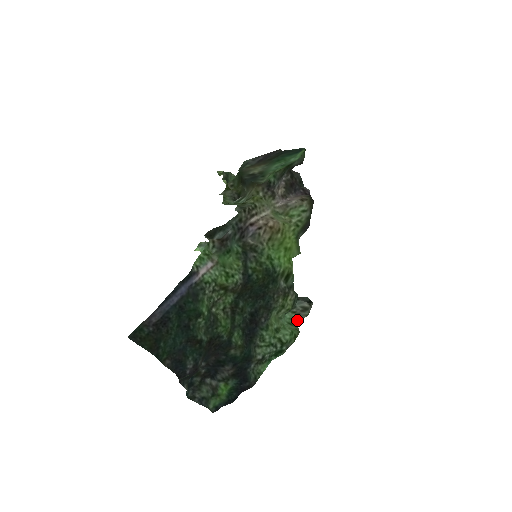
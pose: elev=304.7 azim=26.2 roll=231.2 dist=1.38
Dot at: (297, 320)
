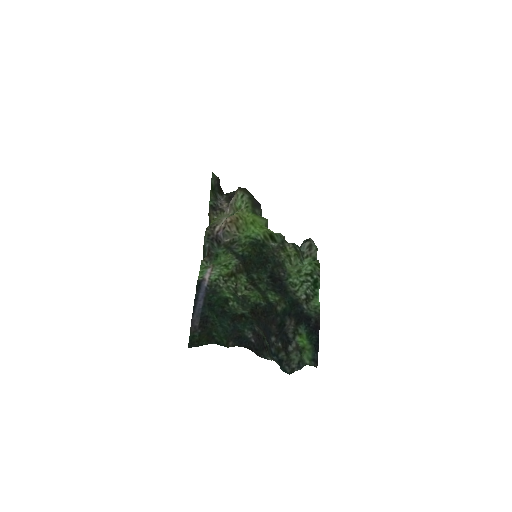
Dot at: (314, 259)
